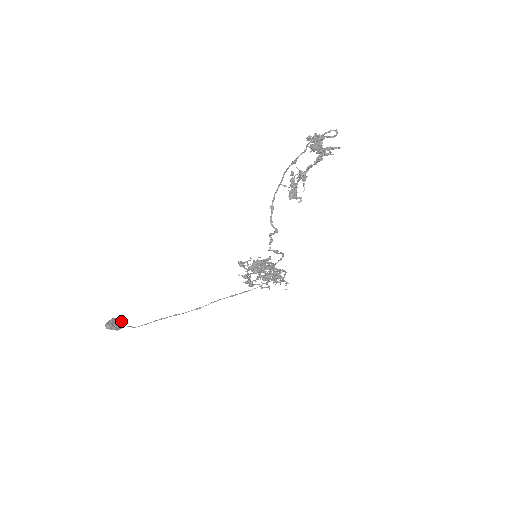
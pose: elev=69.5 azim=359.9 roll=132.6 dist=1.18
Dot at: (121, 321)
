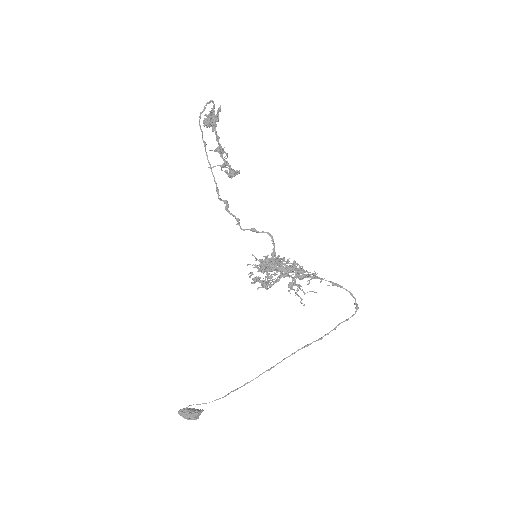
Dot at: (198, 410)
